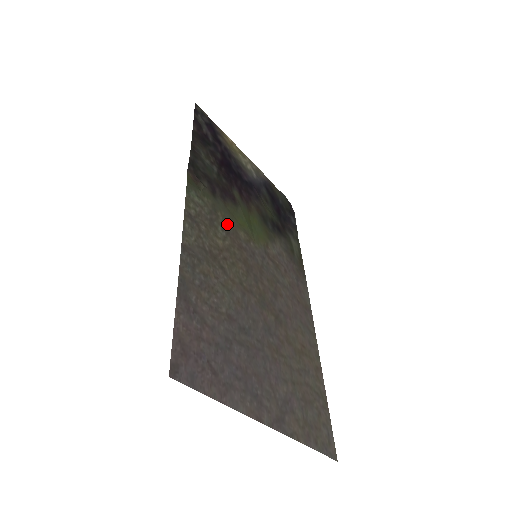
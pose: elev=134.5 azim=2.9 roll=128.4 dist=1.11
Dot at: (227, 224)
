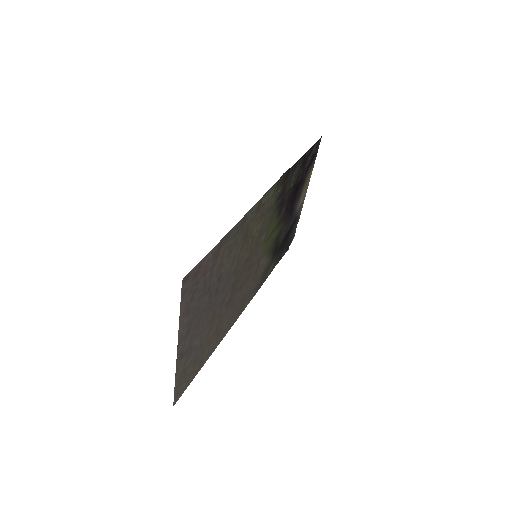
Dot at: (266, 224)
